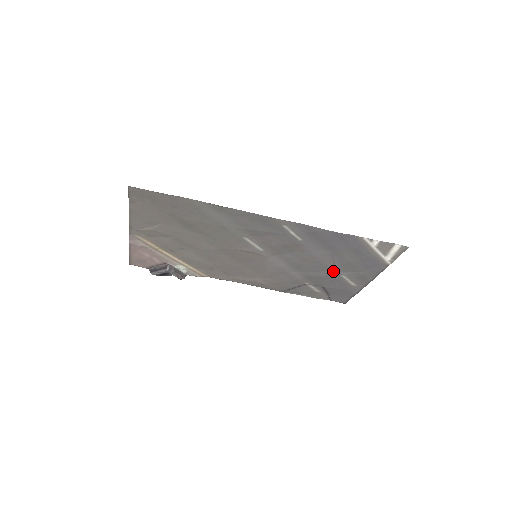
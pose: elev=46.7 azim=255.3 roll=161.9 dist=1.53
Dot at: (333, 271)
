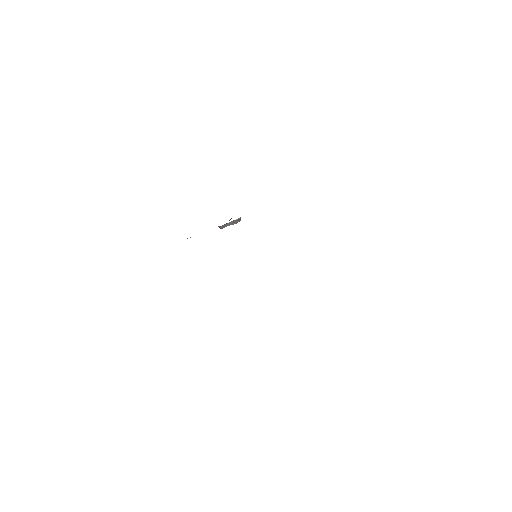
Dot at: occluded
